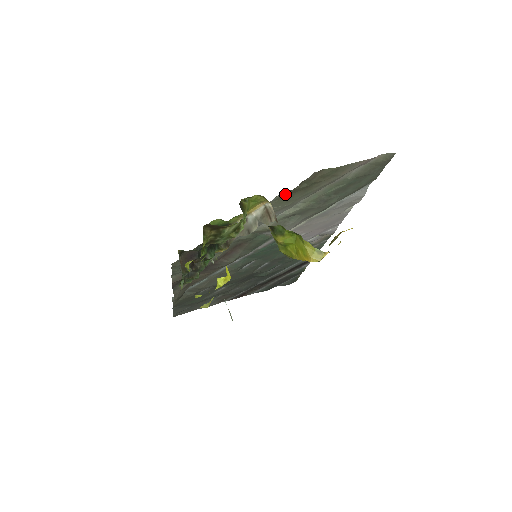
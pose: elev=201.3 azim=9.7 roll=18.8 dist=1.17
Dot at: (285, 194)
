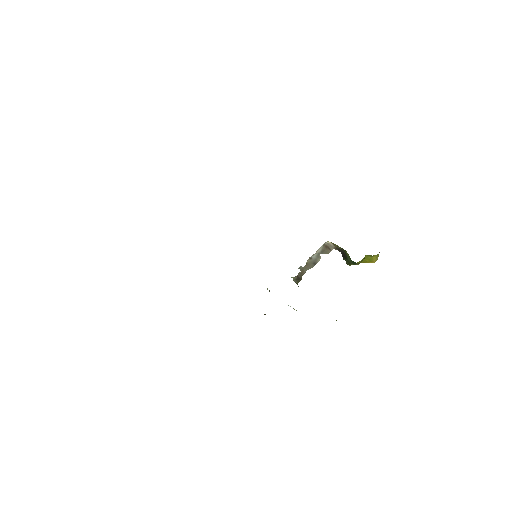
Dot at: occluded
